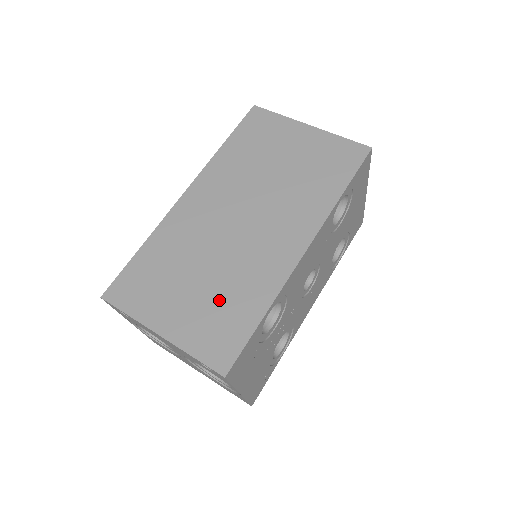
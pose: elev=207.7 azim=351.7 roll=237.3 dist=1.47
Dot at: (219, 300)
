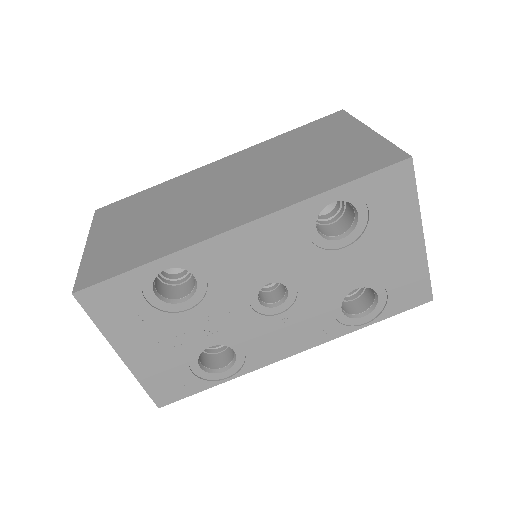
Dot at: (141, 238)
